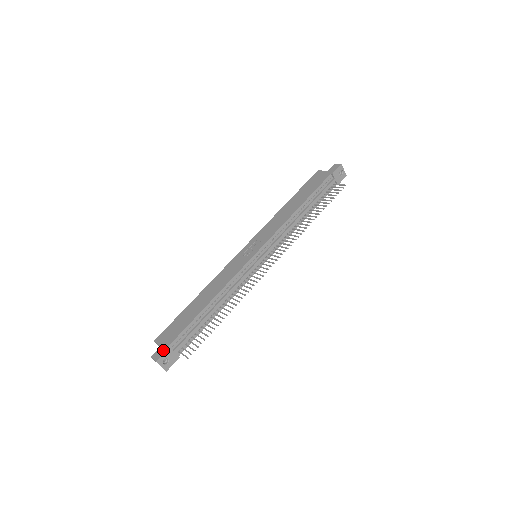
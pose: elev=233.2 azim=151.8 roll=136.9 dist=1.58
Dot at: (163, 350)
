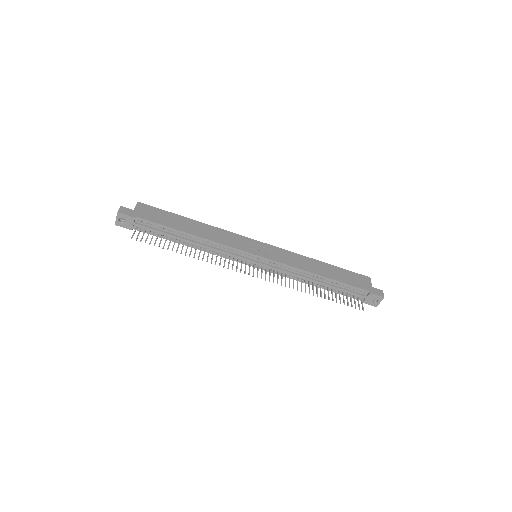
Dot at: (130, 213)
